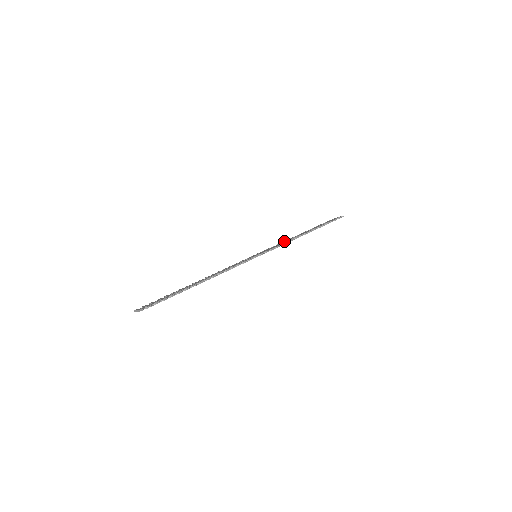
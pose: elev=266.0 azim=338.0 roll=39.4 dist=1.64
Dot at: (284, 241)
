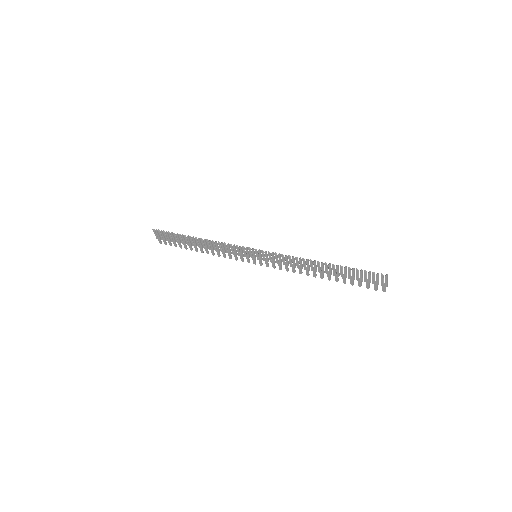
Dot at: (300, 268)
